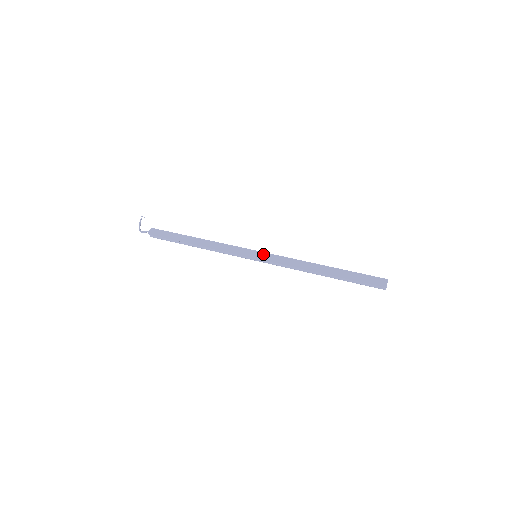
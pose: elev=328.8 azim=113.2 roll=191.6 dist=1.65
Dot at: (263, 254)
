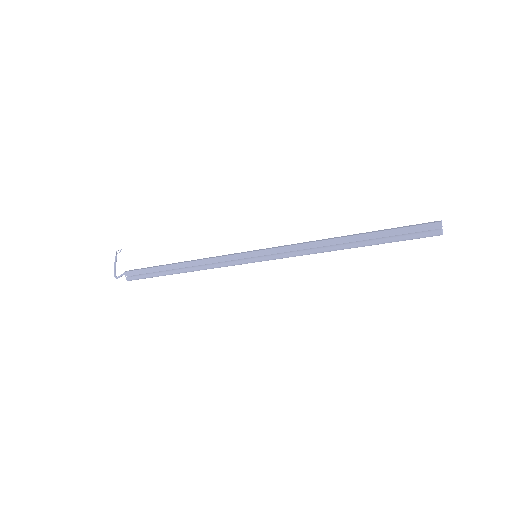
Dot at: (264, 249)
